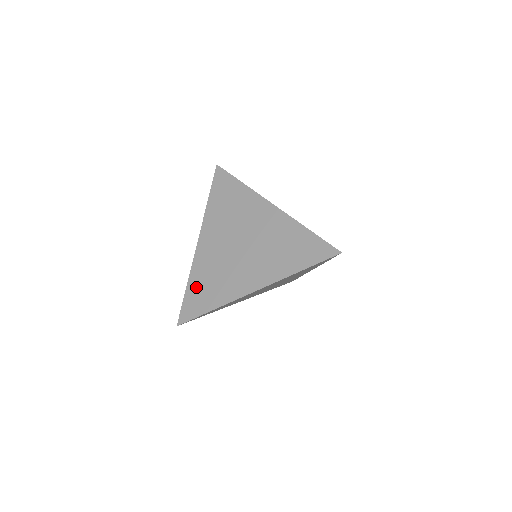
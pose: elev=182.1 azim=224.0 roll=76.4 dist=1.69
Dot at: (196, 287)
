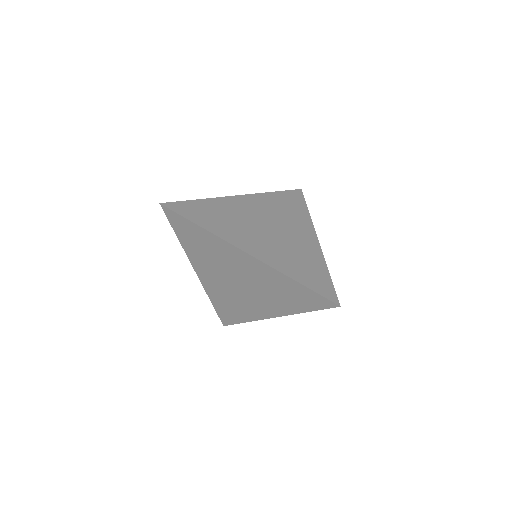
Dot at: (220, 306)
